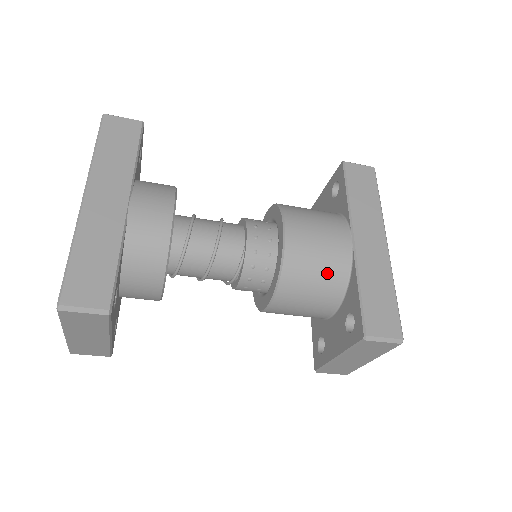
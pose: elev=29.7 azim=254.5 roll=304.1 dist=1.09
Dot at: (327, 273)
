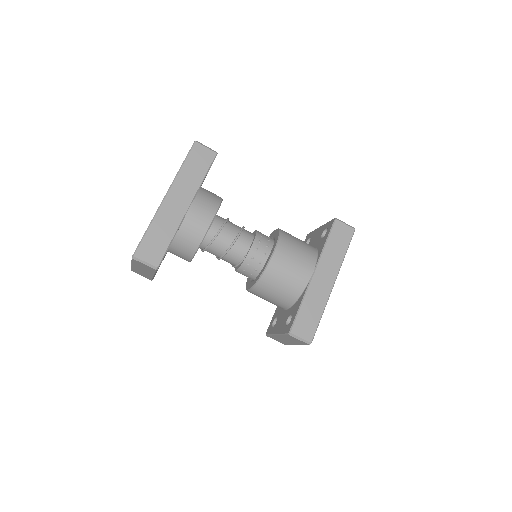
Dot at: (288, 287)
